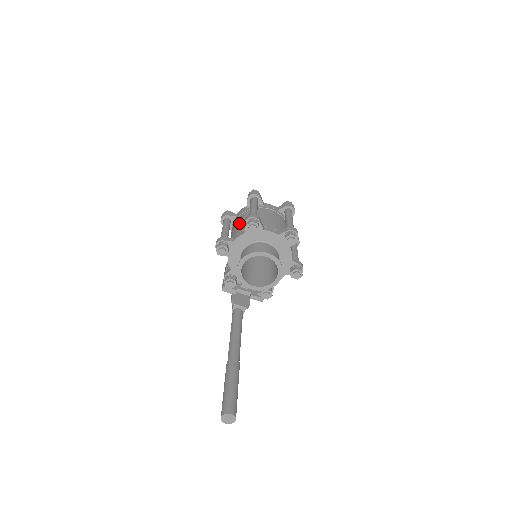
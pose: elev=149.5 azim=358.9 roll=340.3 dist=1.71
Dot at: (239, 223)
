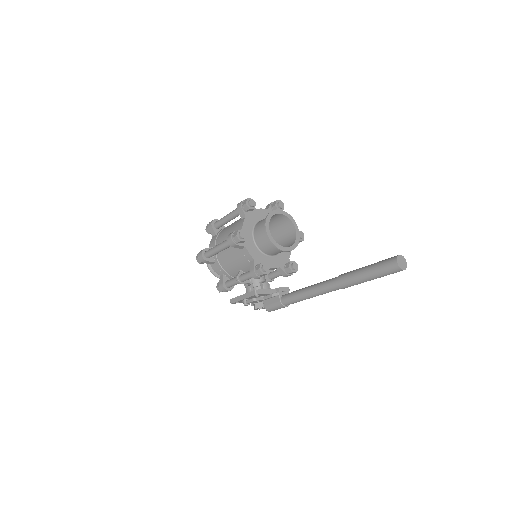
Dot at: (226, 234)
